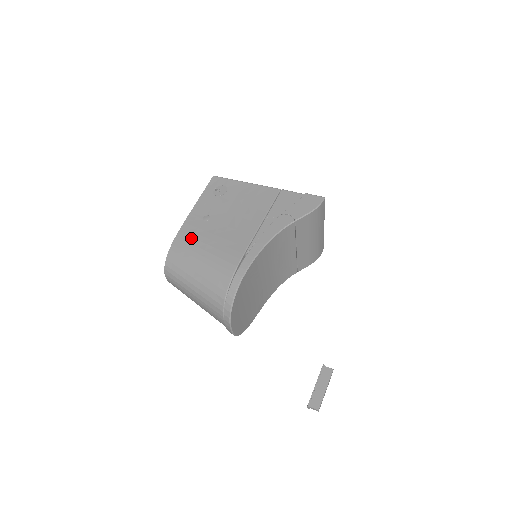
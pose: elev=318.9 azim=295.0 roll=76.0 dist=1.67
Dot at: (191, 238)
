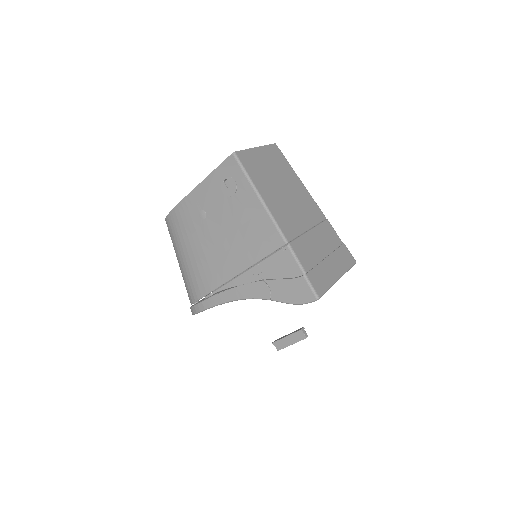
Dot at: (183, 226)
